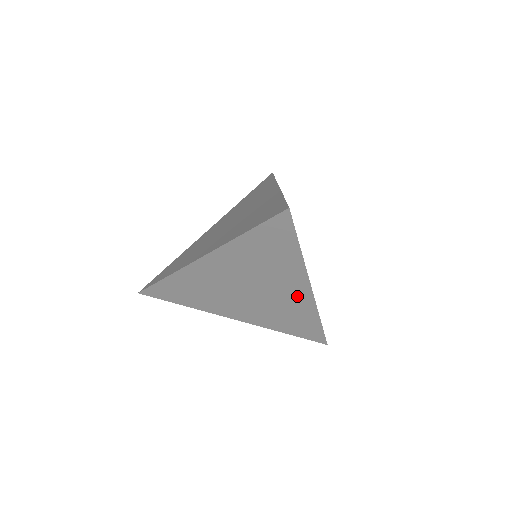
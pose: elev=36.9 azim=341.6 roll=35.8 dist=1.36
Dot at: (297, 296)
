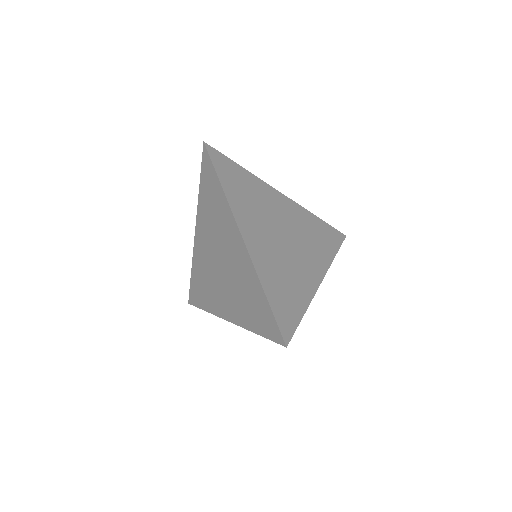
Dot at: (240, 255)
